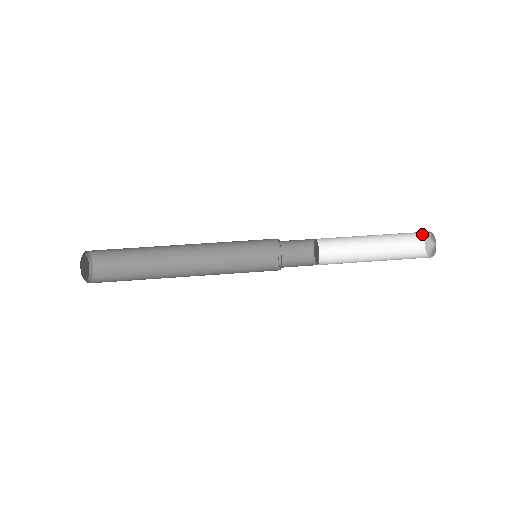
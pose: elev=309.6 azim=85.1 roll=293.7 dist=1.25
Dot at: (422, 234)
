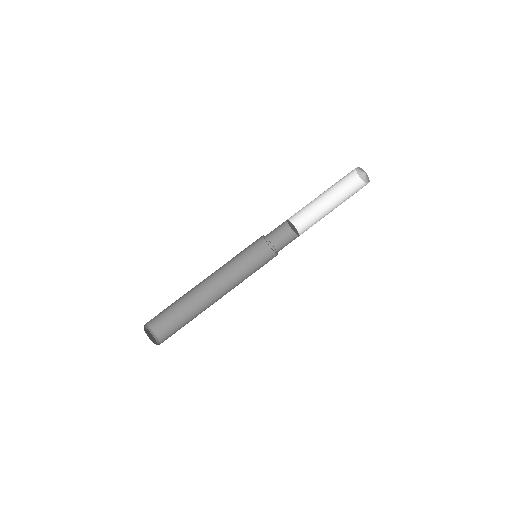
Dot at: (354, 175)
